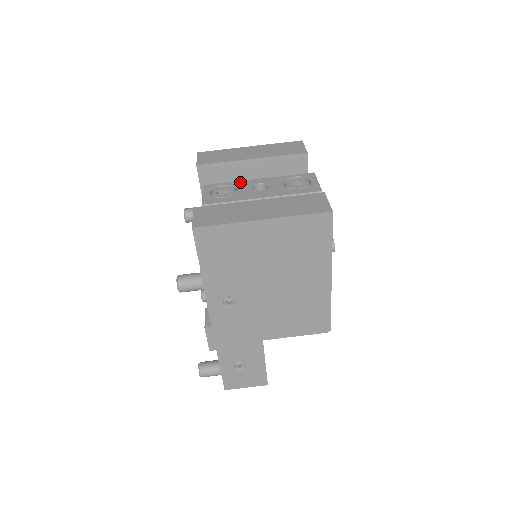
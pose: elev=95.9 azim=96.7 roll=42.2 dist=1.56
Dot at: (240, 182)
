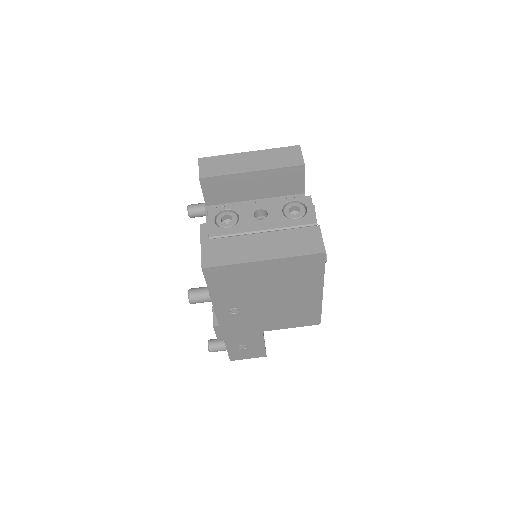
Dot at: (242, 206)
